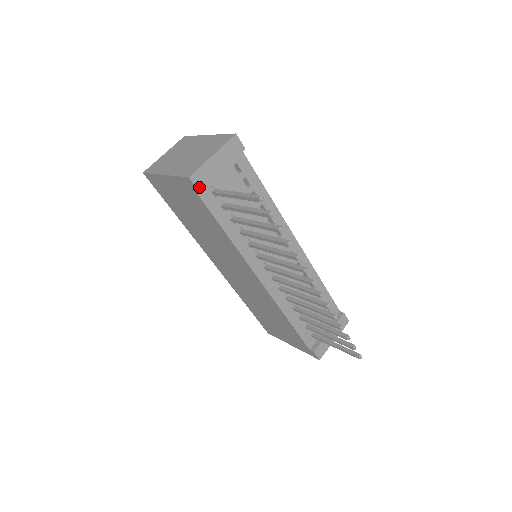
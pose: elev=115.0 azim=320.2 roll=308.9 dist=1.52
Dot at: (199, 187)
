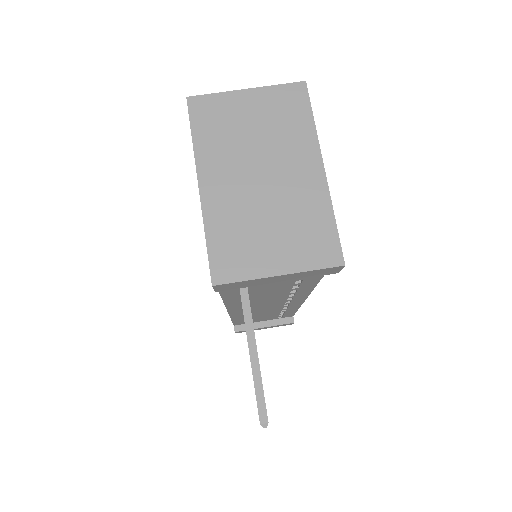
Dot at: (220, 289)
